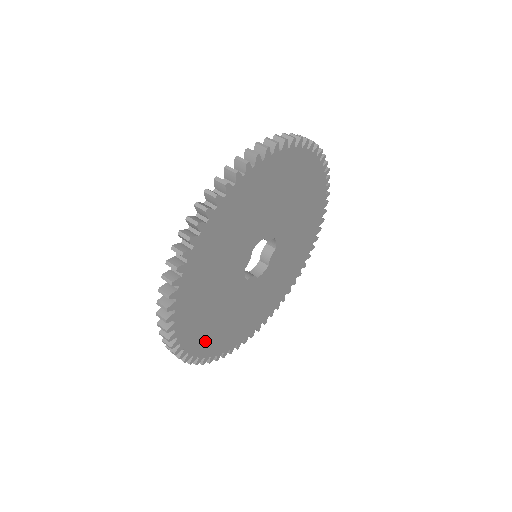
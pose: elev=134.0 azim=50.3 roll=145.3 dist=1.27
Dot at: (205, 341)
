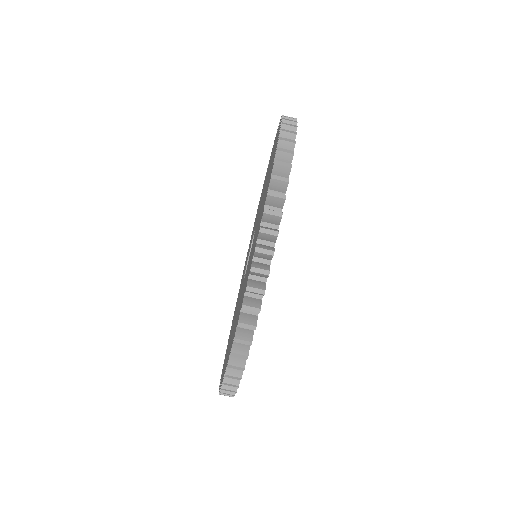
Dot at: occluded
